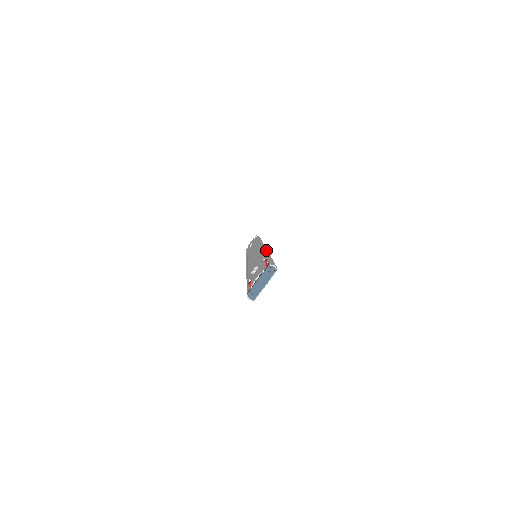
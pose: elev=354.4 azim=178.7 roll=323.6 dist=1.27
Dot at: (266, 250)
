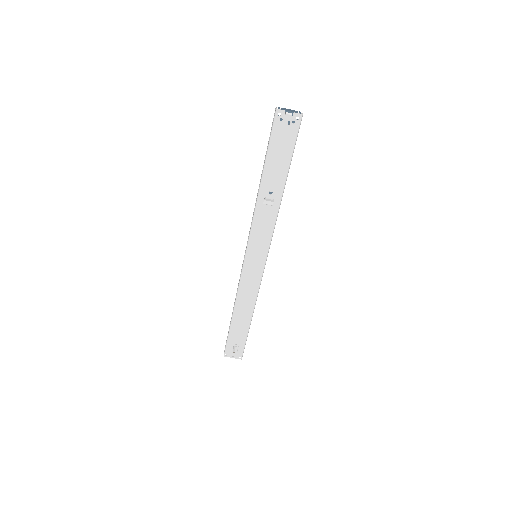
Dot at: occluded
